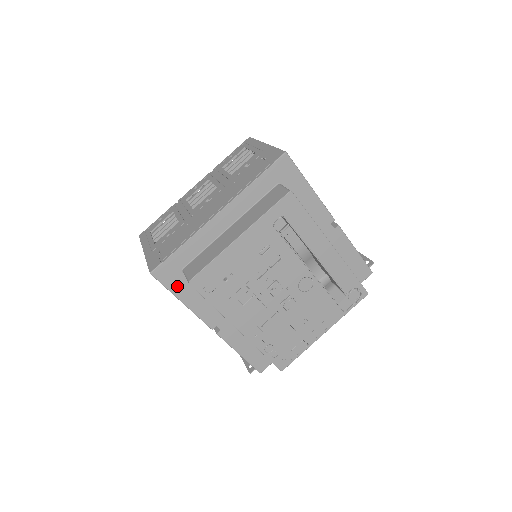
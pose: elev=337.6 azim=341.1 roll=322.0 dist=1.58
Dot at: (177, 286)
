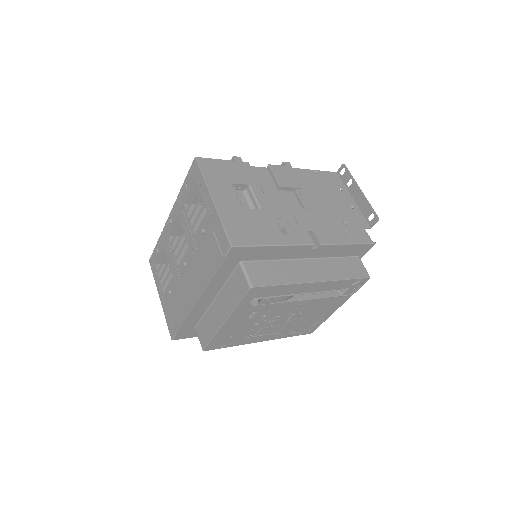
Dot at: occluded
